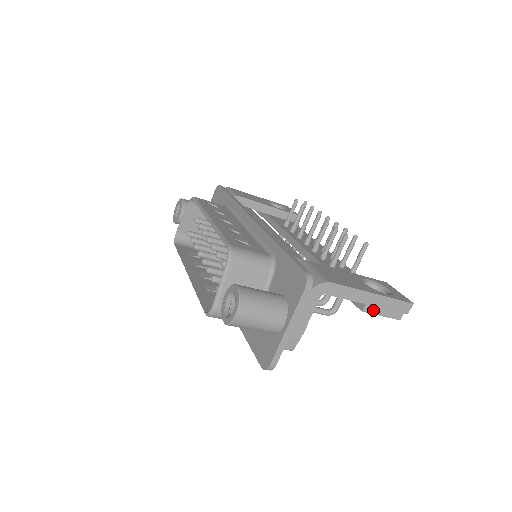
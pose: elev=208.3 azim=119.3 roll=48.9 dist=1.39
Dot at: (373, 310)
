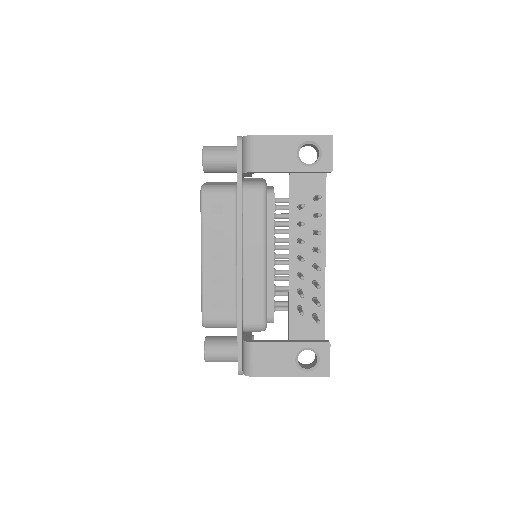
Dot at: occluded
